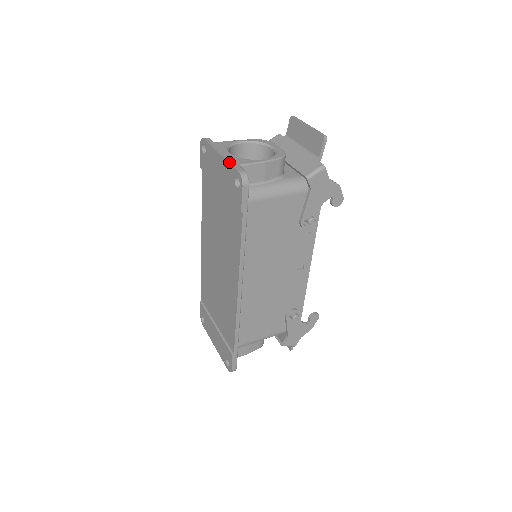
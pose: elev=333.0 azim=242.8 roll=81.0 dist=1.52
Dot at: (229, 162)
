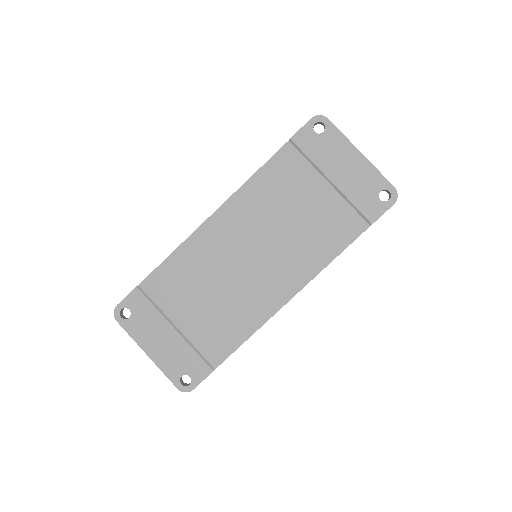
Dot at: (378, 170)
